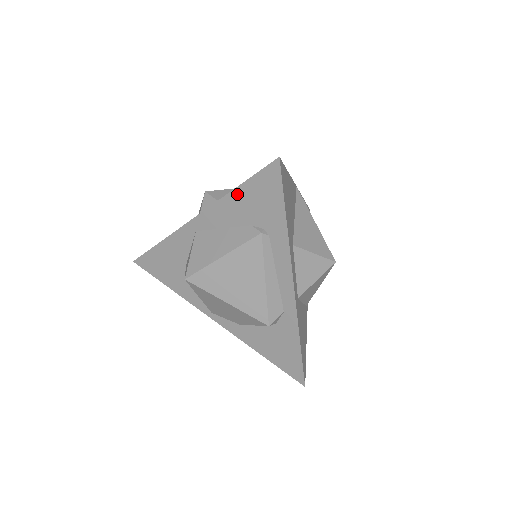
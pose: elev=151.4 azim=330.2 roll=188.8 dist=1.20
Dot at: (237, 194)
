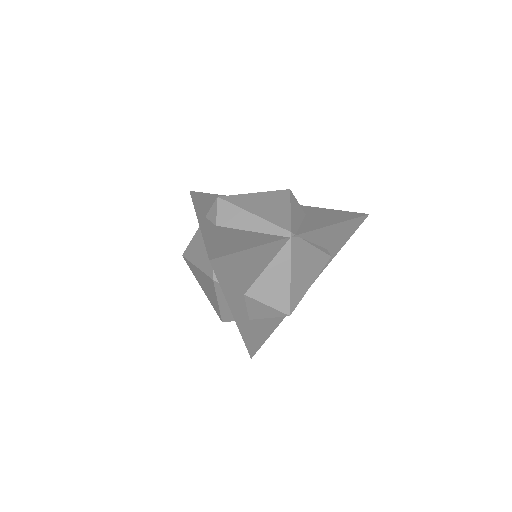
Dot at: occluded
